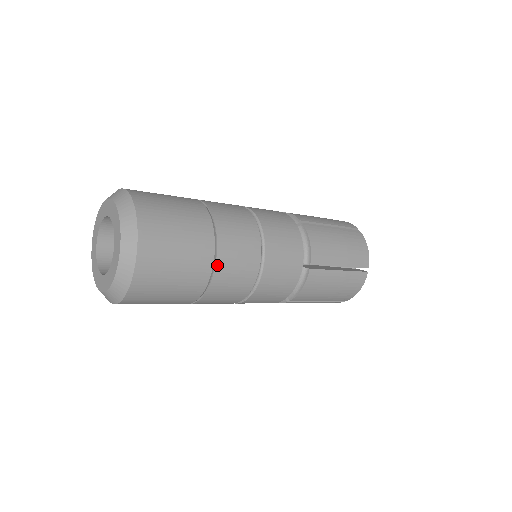
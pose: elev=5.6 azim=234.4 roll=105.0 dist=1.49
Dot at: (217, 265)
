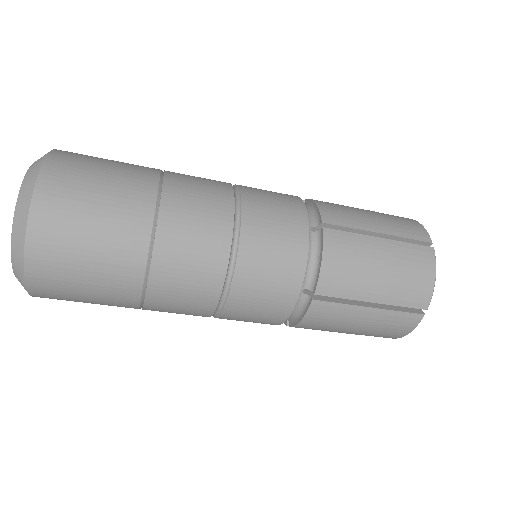
Dot at: (151, 279)
